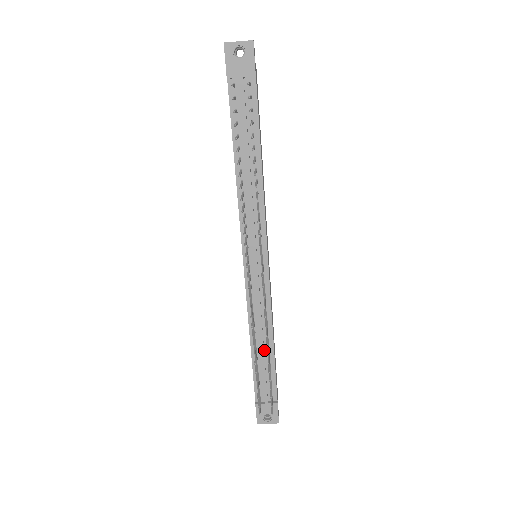
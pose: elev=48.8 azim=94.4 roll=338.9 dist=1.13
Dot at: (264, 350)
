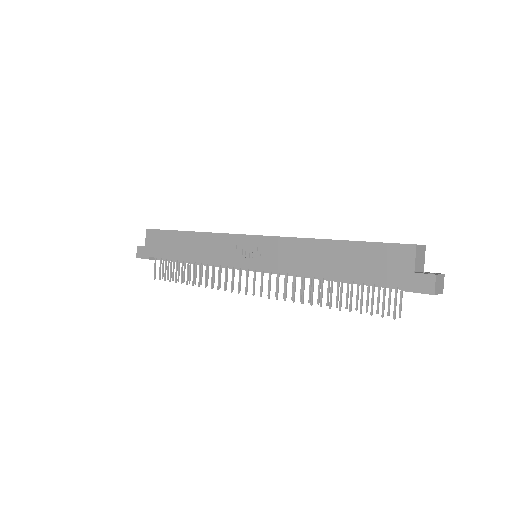
Dot at: occluded
